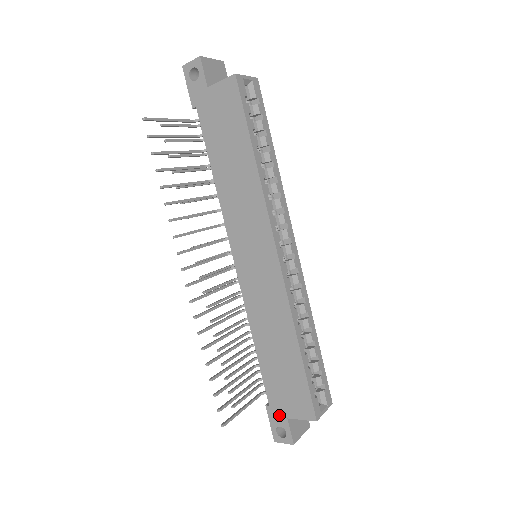
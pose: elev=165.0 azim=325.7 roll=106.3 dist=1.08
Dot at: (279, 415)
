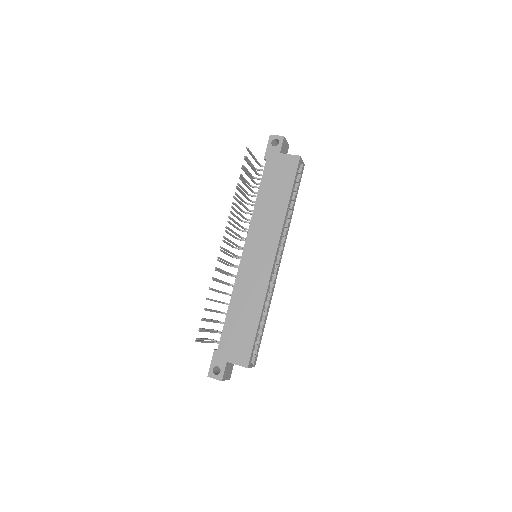
Dot at: (222, 358)
